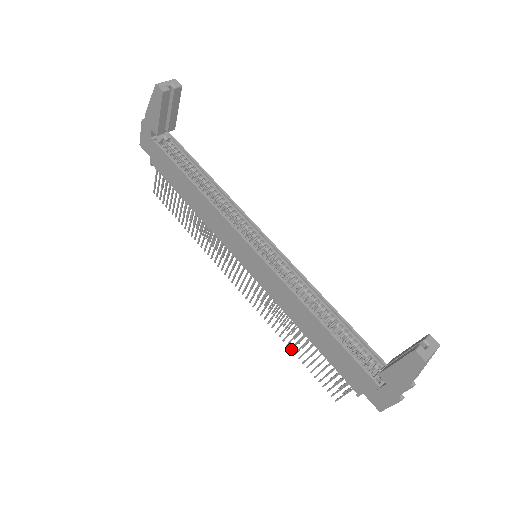
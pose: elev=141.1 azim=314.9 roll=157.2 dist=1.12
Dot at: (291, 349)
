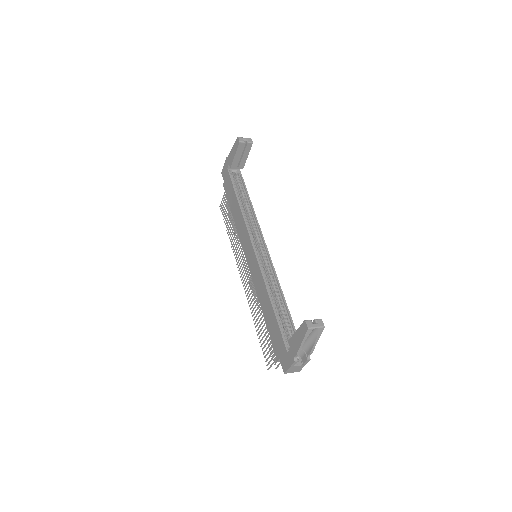
Dot at: (255, 327)
